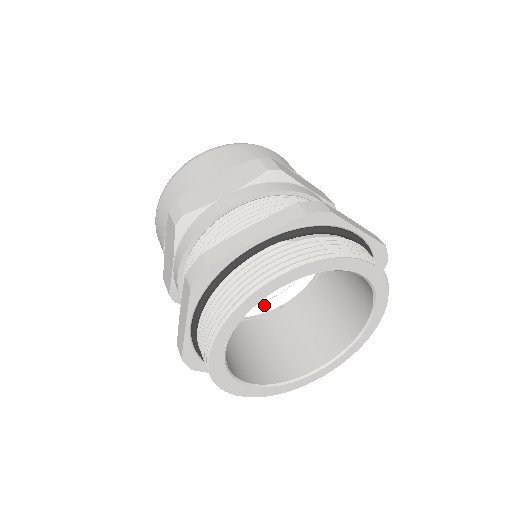
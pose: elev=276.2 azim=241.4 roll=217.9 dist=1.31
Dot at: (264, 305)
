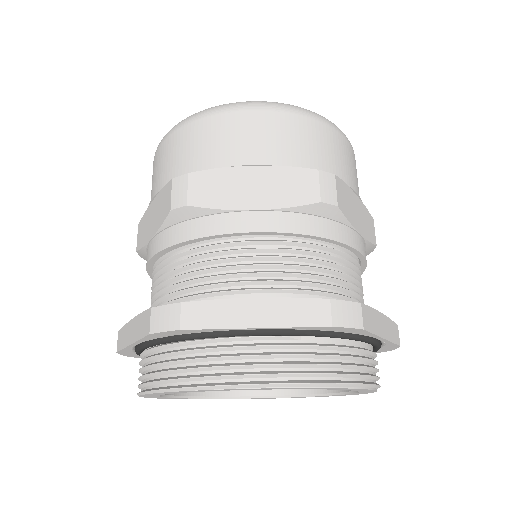
Dot at: occluded
